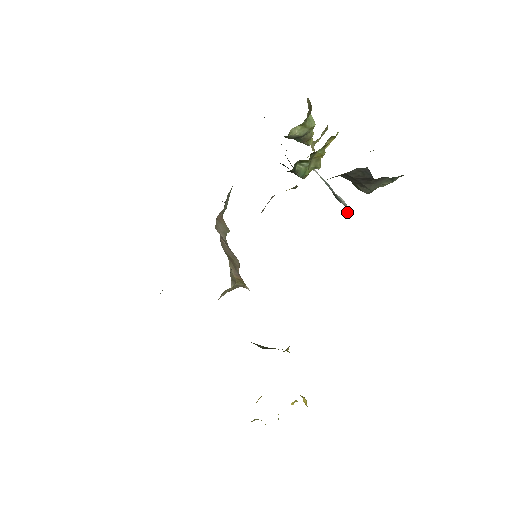
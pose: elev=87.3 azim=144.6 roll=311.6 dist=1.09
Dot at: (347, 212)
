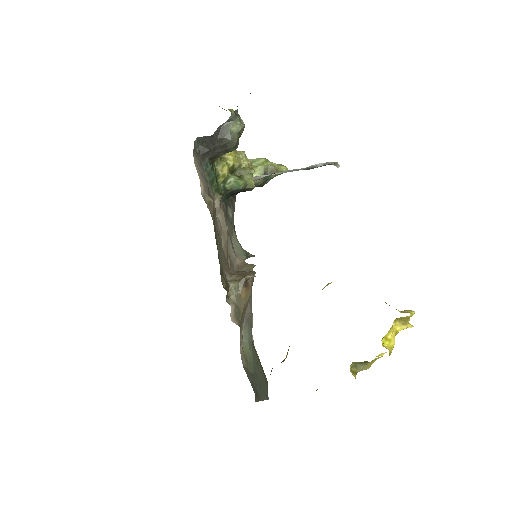
Dot at: (336, 165)
